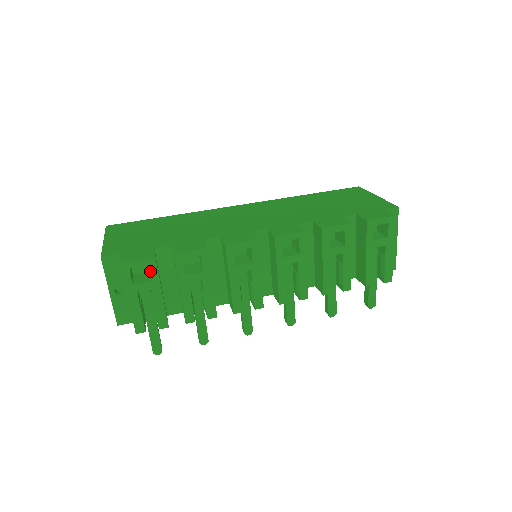
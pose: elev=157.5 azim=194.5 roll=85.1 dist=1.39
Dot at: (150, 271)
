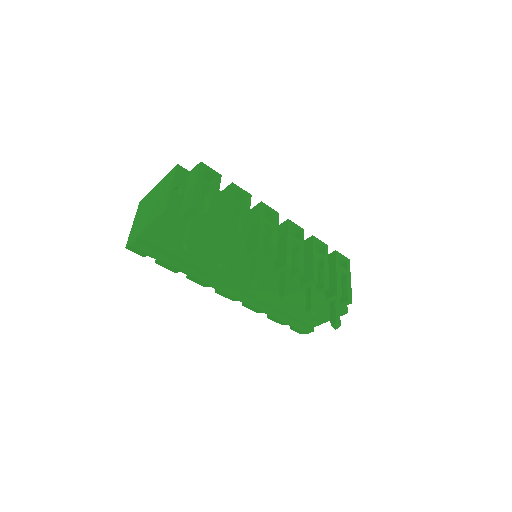
Dot at: (216, 180)
